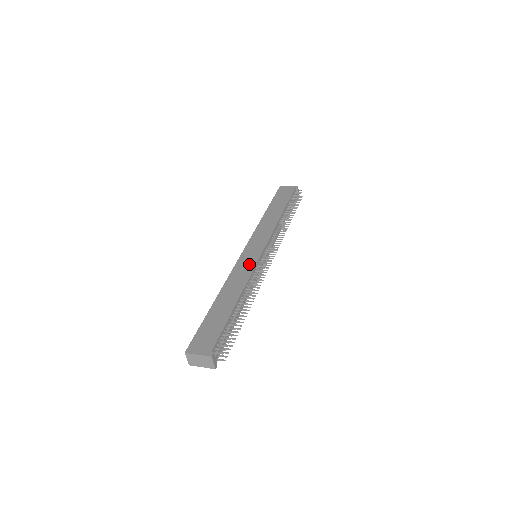
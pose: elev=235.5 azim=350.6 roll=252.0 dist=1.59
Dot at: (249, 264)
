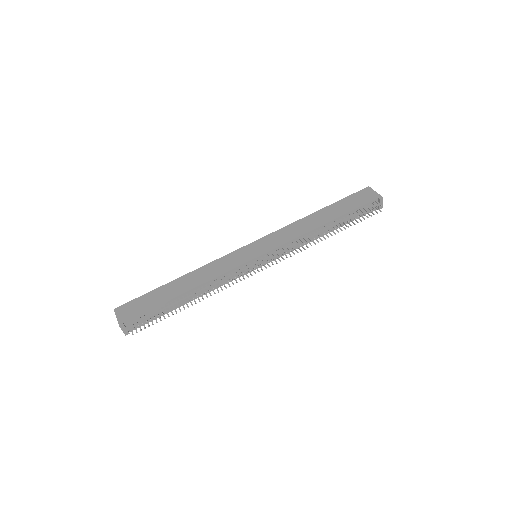
Dot at: (233, 262)
